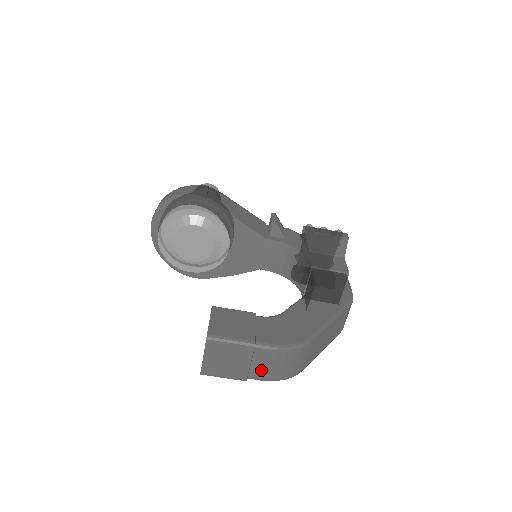
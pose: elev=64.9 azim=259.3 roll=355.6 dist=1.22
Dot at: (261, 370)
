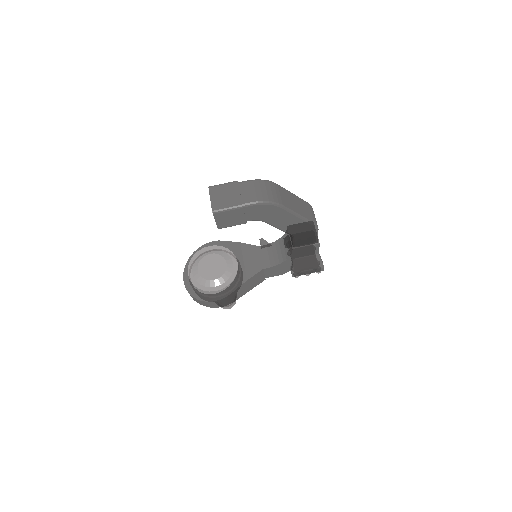
Dot at: (249, 196)
